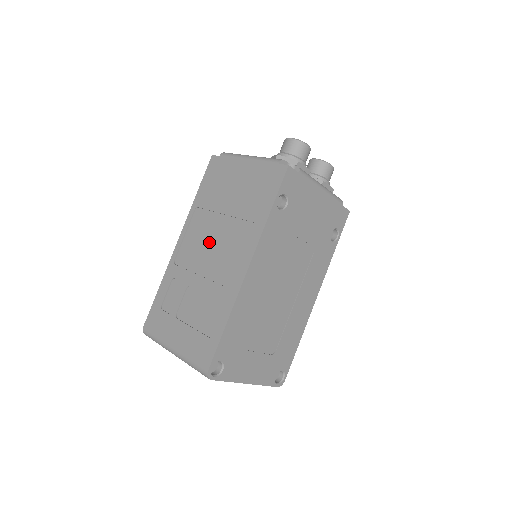
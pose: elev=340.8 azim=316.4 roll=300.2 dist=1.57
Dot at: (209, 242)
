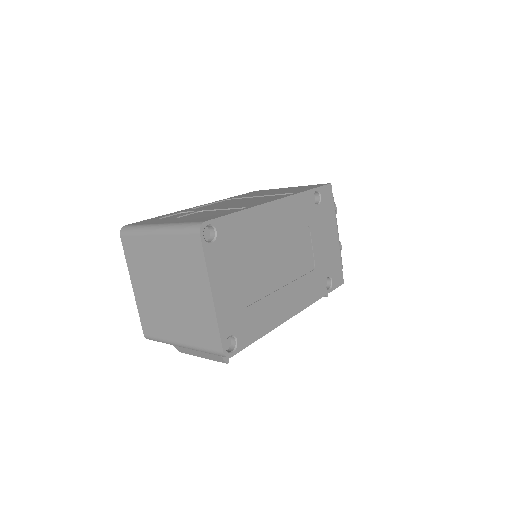
Dot at: (236, 202)
